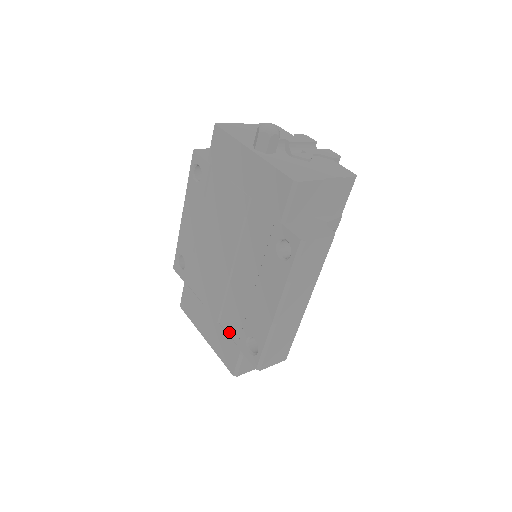
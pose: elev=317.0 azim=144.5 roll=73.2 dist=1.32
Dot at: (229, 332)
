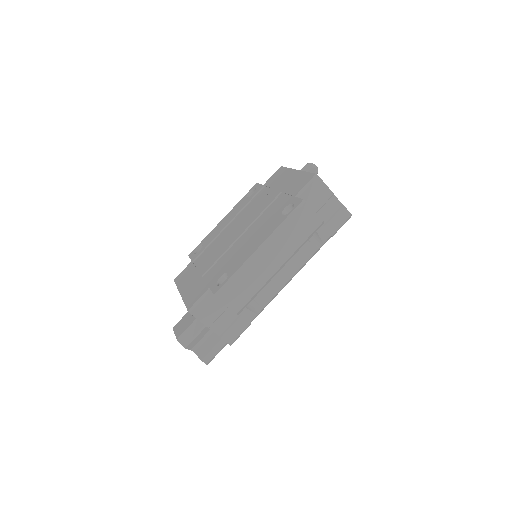
Dot at: (207, 279)
